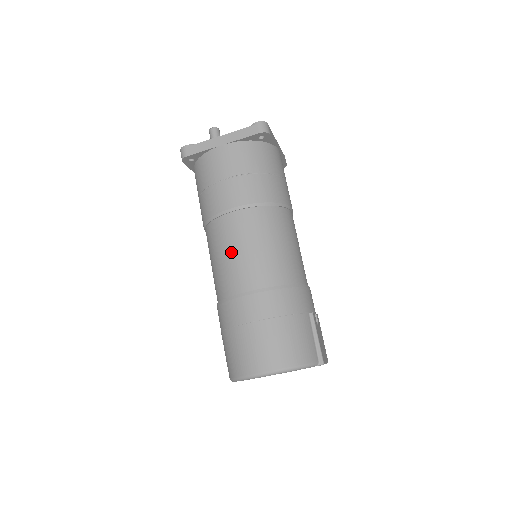
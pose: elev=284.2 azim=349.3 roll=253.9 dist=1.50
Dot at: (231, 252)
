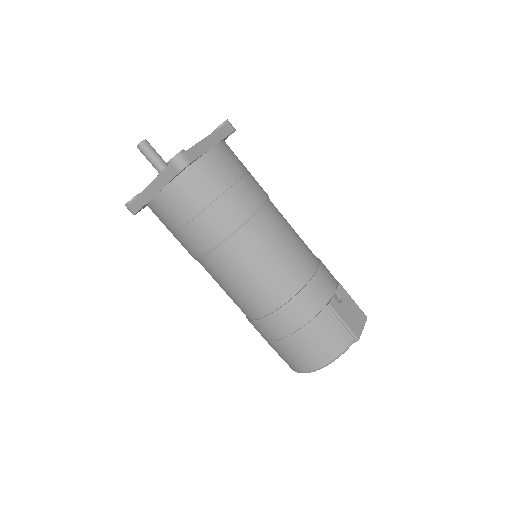
Dot at: (228, 288)
